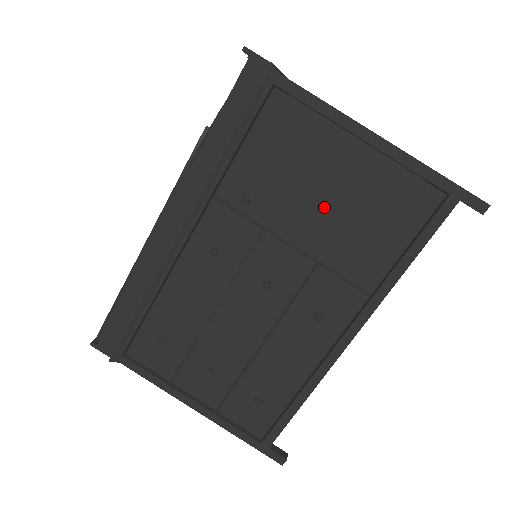
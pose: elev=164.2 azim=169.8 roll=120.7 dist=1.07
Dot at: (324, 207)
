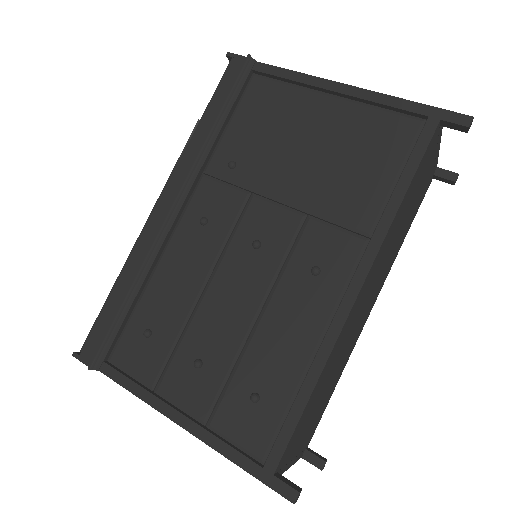
Dot at: (307, 157)
